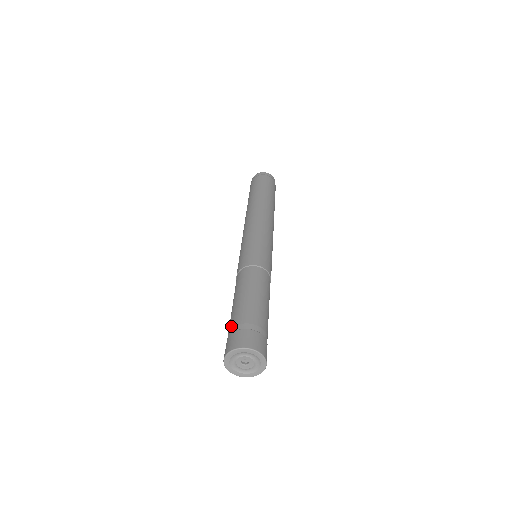
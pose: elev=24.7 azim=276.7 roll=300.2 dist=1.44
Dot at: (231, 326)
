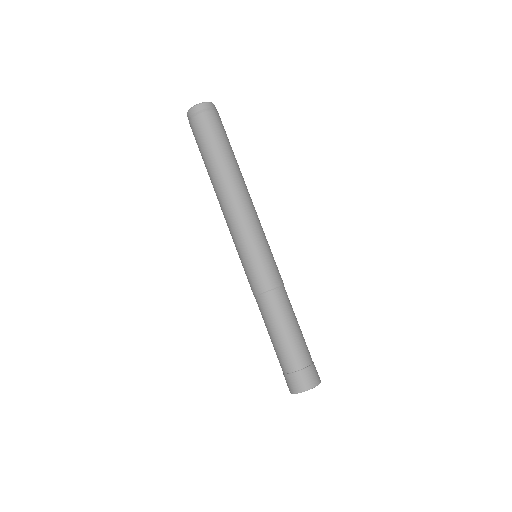
Dot at: (297, 361)
